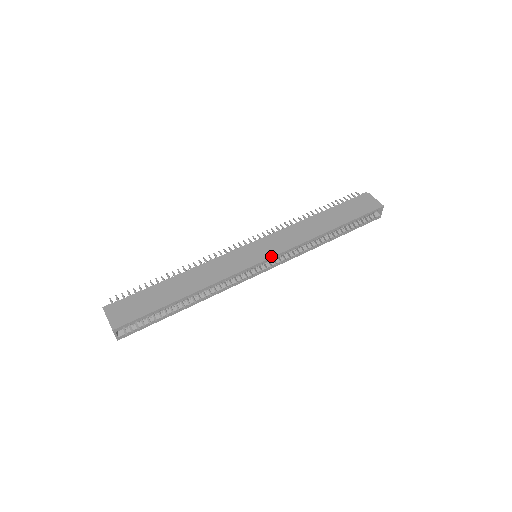
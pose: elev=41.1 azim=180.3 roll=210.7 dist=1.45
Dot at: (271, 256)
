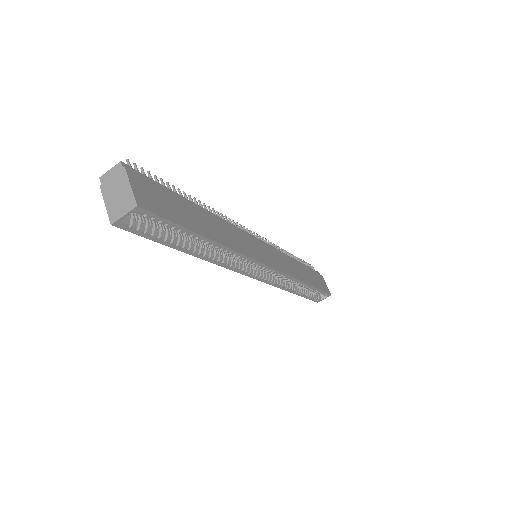
Dot at: (276, 268)
